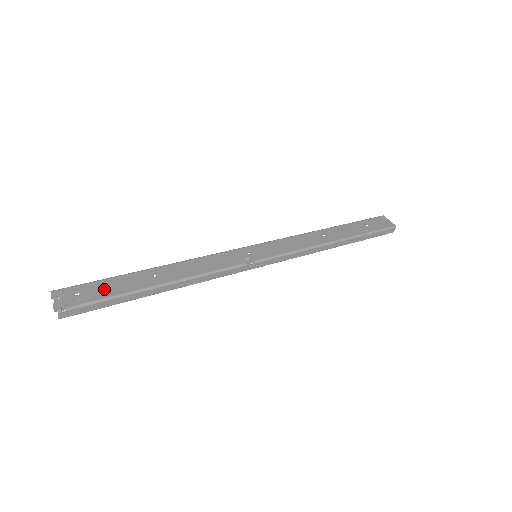
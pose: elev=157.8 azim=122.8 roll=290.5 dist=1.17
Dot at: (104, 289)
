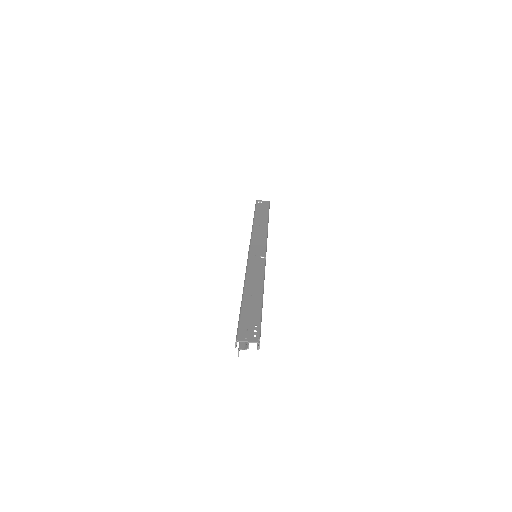
Dot at: (251, 318)
